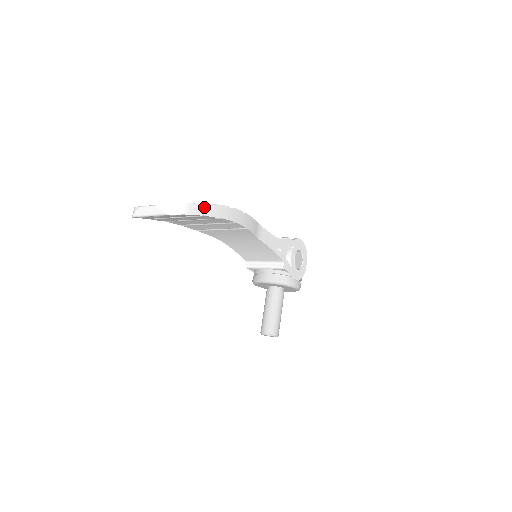
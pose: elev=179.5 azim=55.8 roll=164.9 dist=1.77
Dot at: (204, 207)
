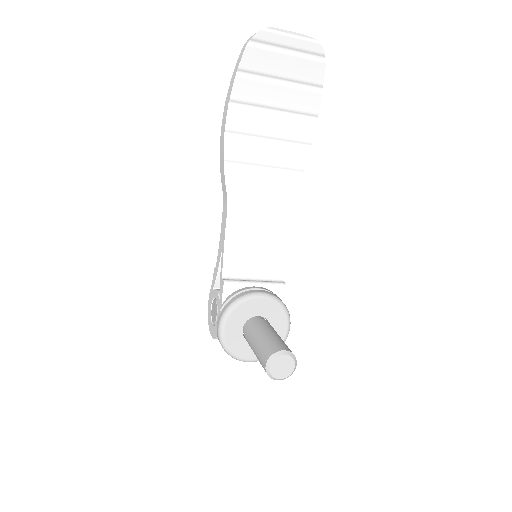
Dot at: occluded
